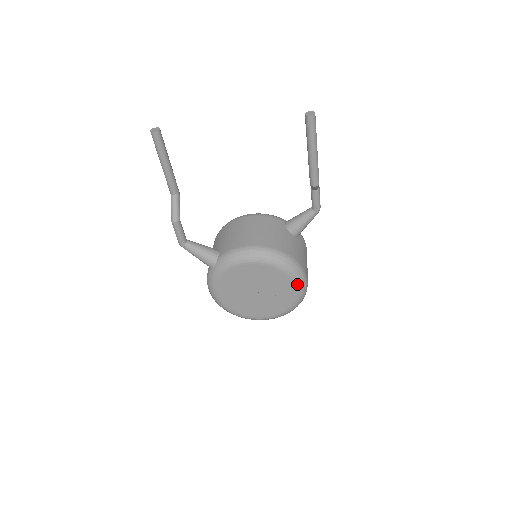
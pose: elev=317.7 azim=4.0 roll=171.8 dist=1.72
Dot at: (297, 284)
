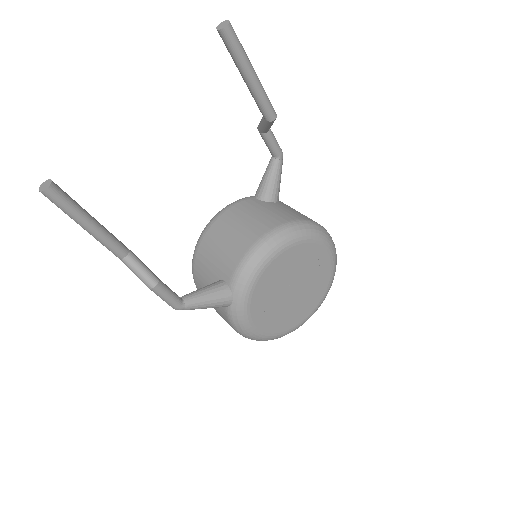
Dot at: (327, 244)
